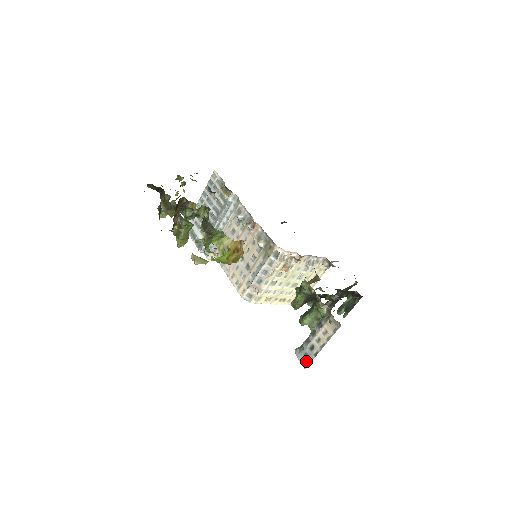
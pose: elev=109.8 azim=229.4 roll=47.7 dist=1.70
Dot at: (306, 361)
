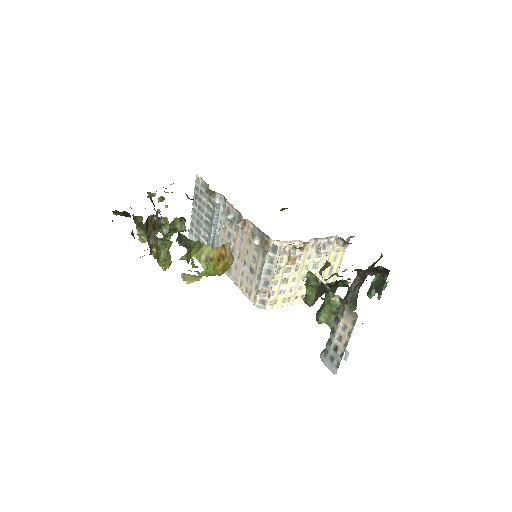
Dot at: (333, 366)
